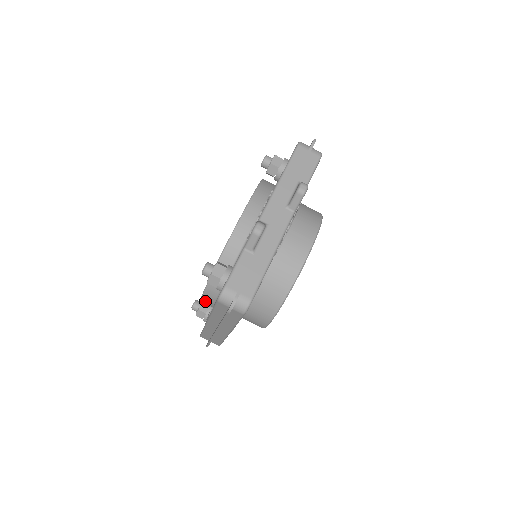
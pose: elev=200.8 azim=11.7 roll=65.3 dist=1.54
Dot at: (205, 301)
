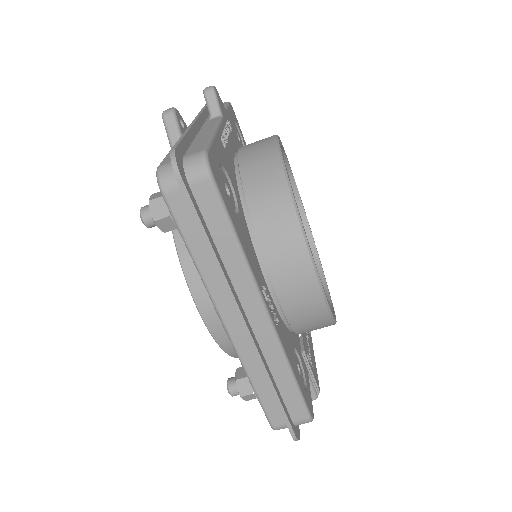
Dot at: (209, 316)
